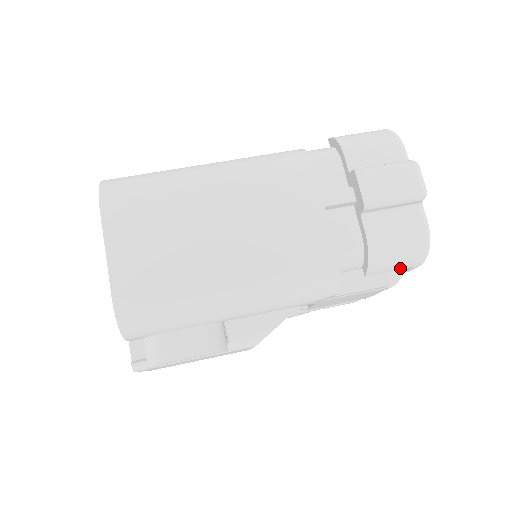
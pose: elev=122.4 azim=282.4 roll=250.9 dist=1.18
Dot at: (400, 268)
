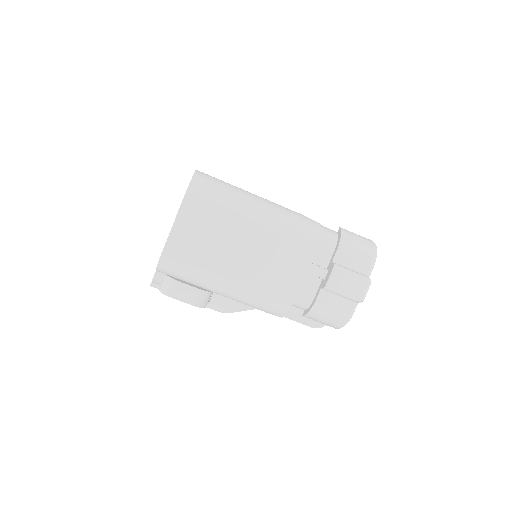
Dot at: occluded
